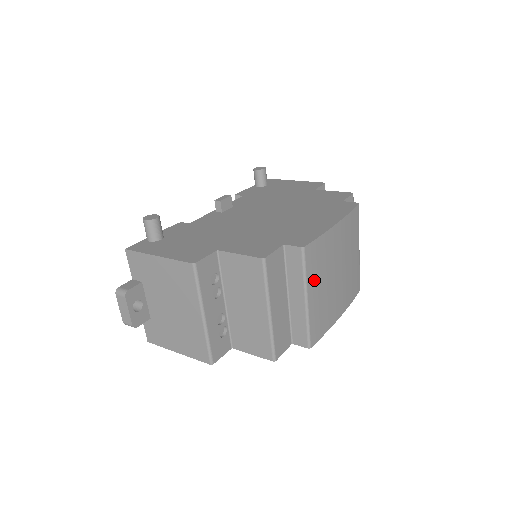
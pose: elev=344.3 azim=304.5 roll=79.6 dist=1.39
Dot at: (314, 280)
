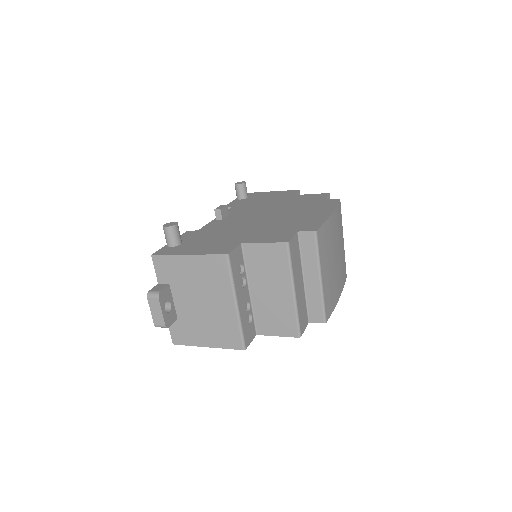
Dot at: (324, 261)
